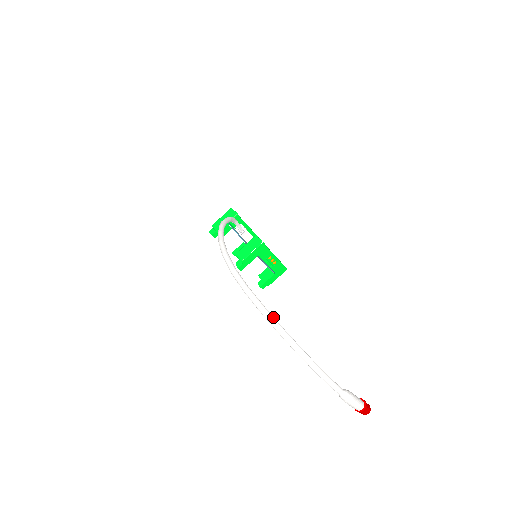
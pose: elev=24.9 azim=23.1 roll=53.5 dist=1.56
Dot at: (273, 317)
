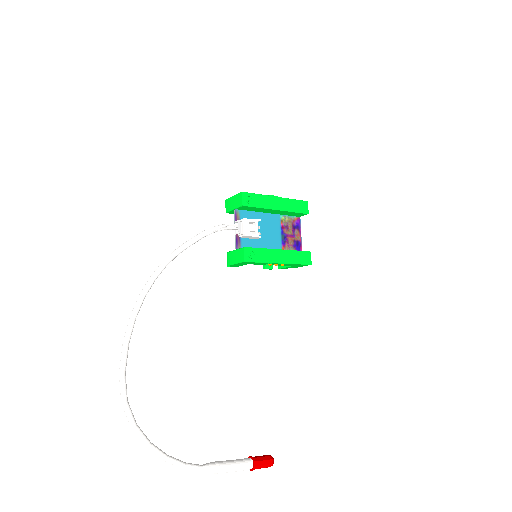
Dot at: (128, 412)
